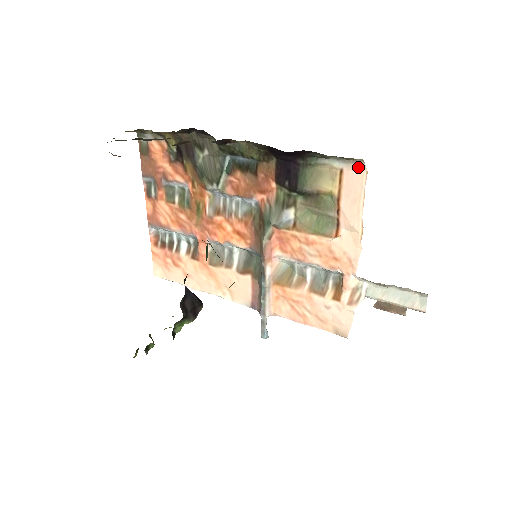
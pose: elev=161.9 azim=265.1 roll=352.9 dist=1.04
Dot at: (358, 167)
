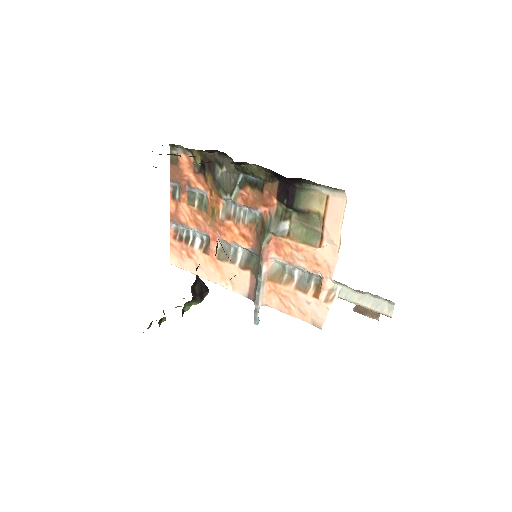
Dot at: (340, 195)
